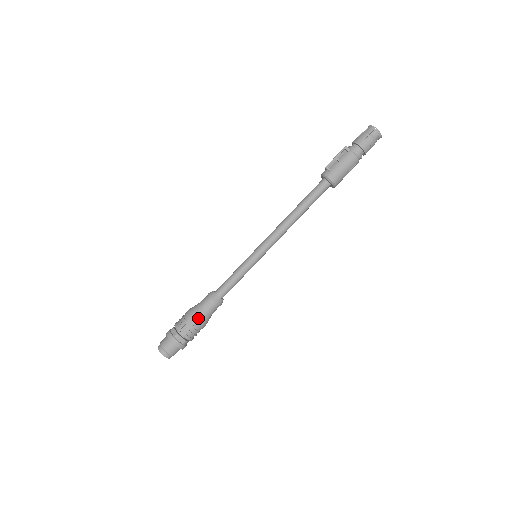
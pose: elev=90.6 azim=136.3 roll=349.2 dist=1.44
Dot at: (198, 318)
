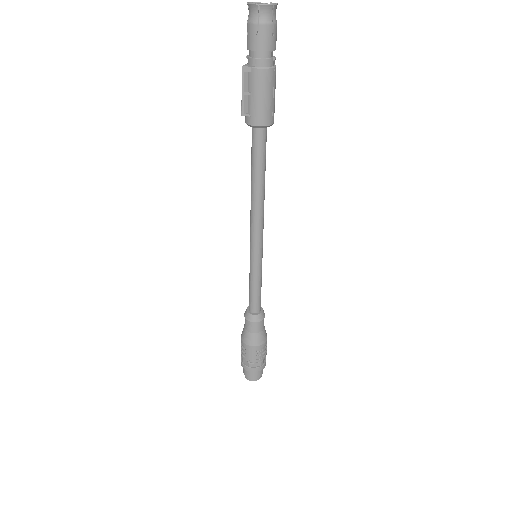
Dot at: (254, 343)
